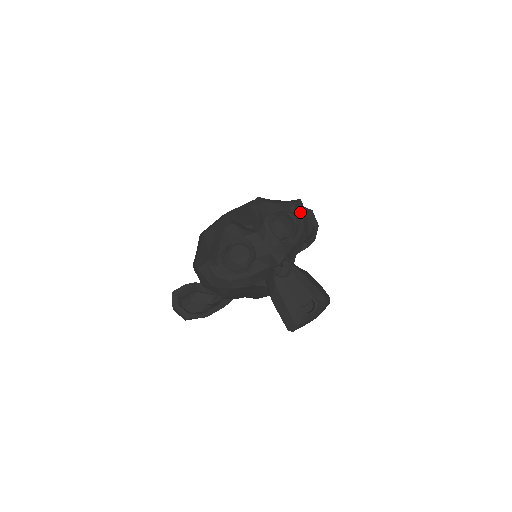
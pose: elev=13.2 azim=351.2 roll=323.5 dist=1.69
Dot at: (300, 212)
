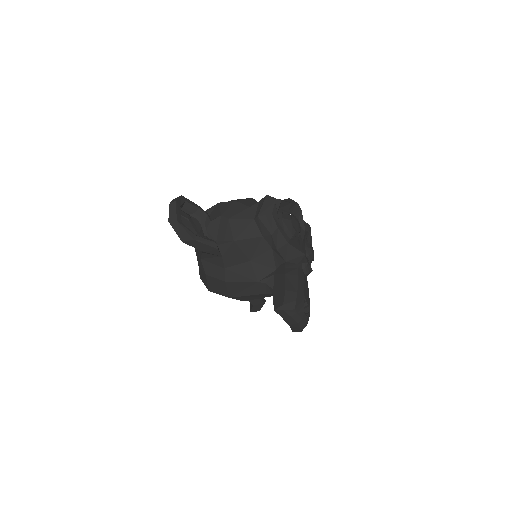
Dot at: occluded
